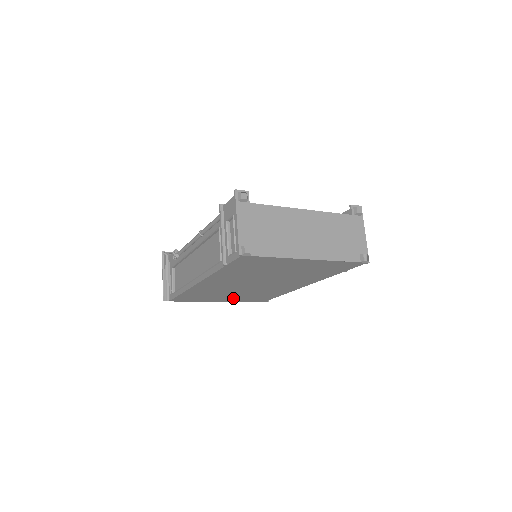
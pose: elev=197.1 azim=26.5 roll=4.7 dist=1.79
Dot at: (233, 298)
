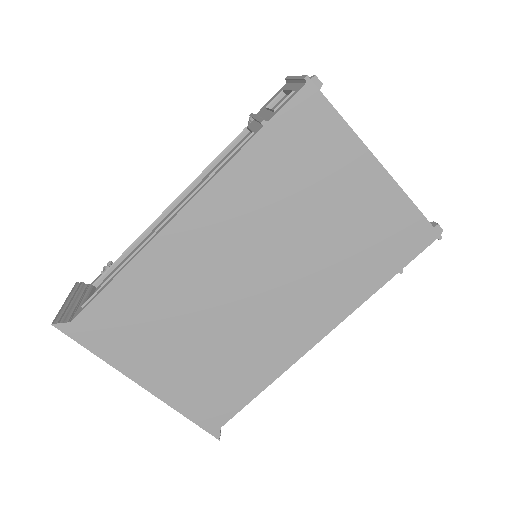
Dot at: (177, 372)
